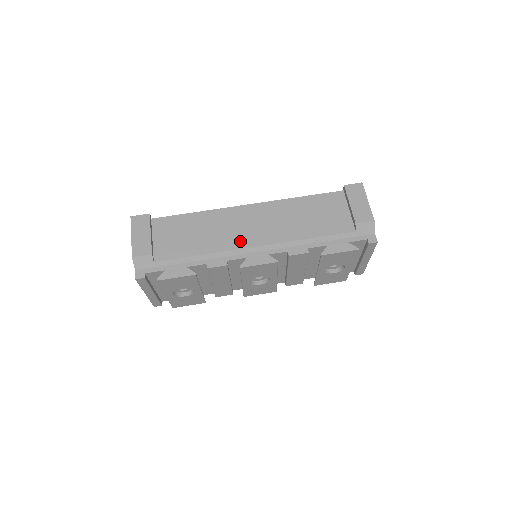
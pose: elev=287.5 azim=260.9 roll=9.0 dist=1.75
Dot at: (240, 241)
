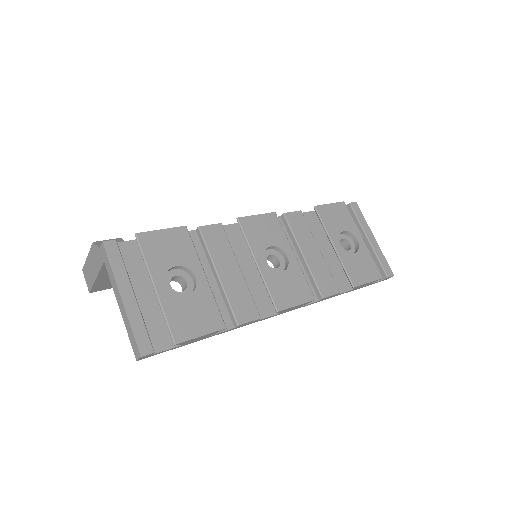
Dot at: occluded
